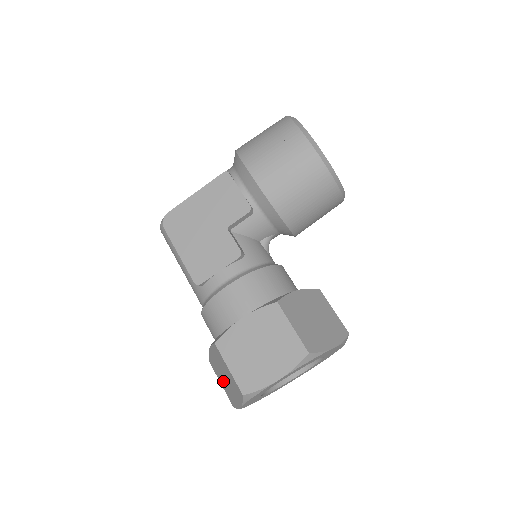
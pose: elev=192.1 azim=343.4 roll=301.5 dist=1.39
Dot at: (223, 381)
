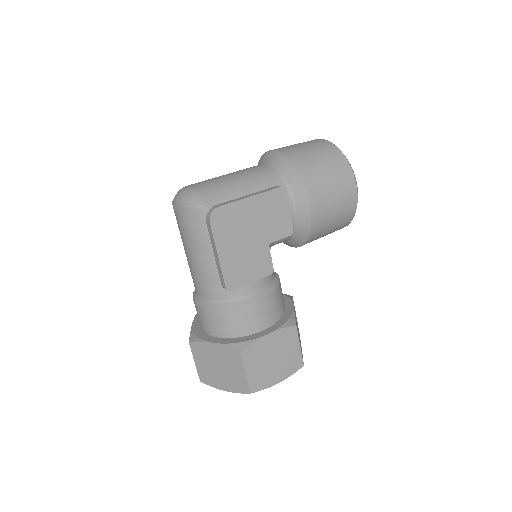
Dot at: (208, 365)
